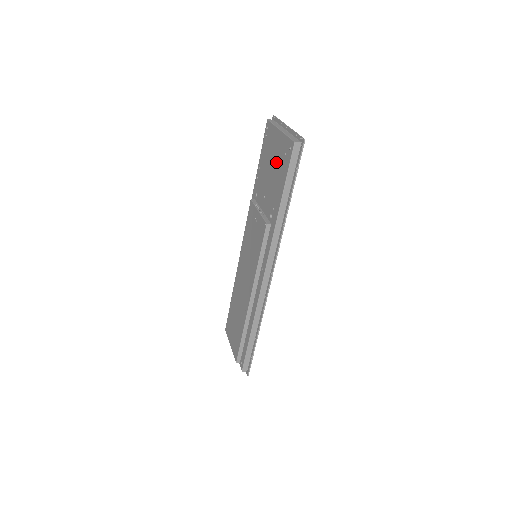
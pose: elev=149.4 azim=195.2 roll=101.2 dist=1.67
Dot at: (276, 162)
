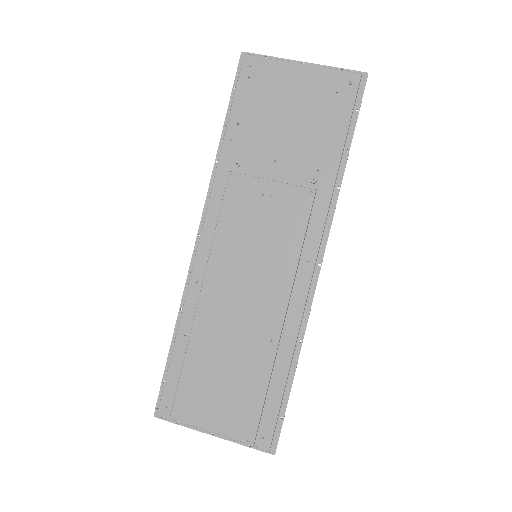
Dot at: (305, 106)
